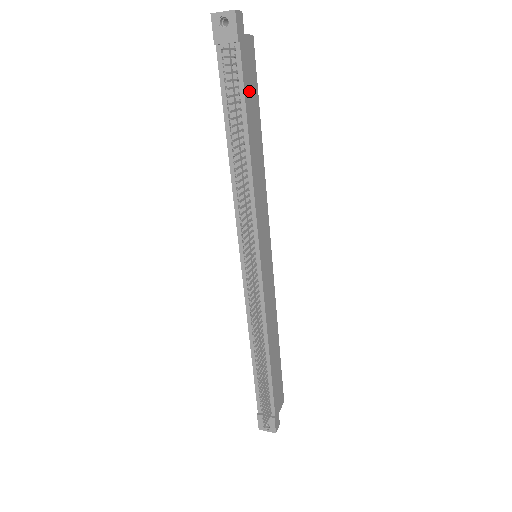
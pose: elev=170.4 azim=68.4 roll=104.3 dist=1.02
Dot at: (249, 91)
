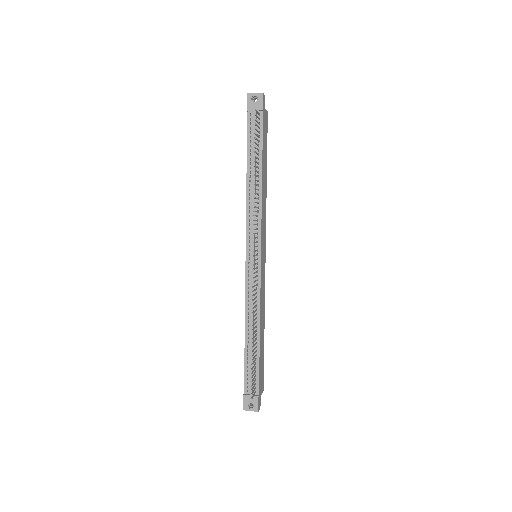
Dot at: (264, 142)
